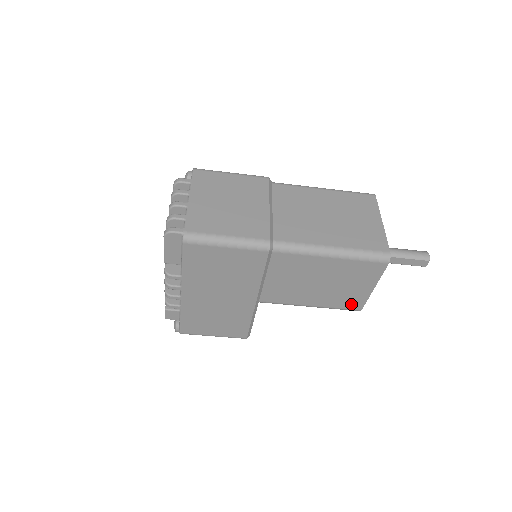
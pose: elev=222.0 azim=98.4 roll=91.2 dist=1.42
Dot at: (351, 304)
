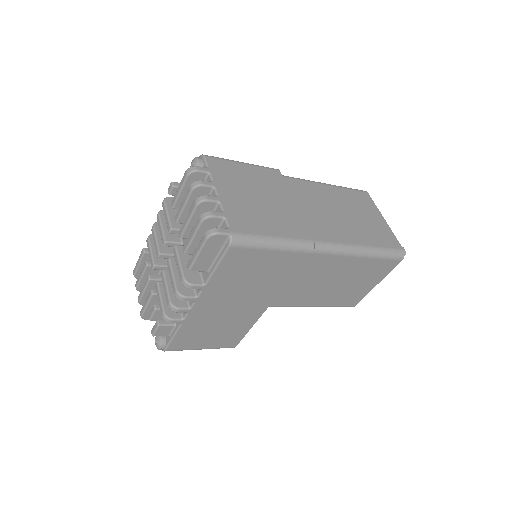
Dot at: (349, 301)
